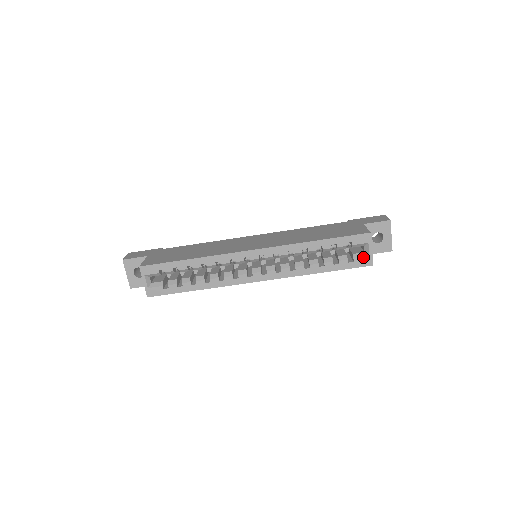
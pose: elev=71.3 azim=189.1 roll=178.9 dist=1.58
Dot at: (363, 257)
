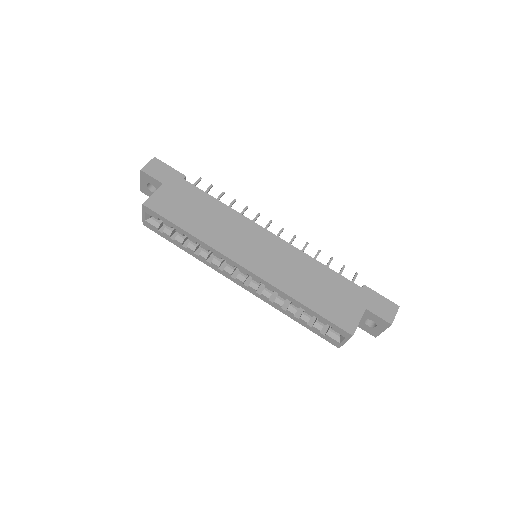
Dot at: (335, 339)
